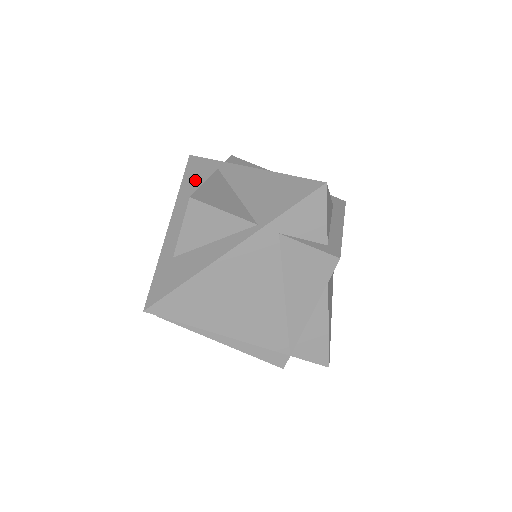
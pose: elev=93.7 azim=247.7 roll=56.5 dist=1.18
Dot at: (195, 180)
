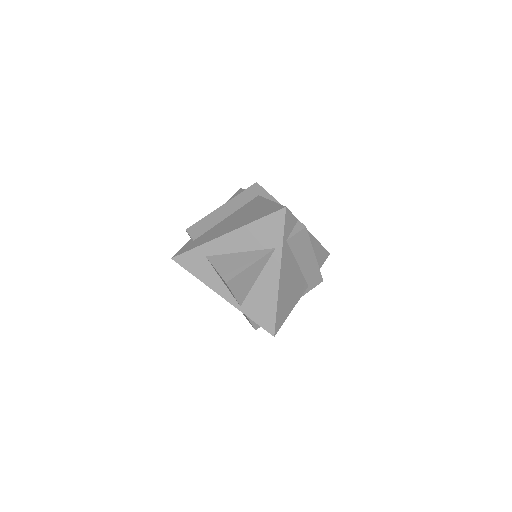
Dot at: (263, 232)
